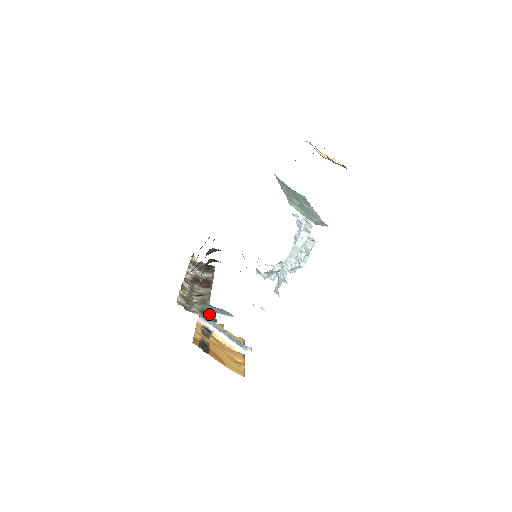
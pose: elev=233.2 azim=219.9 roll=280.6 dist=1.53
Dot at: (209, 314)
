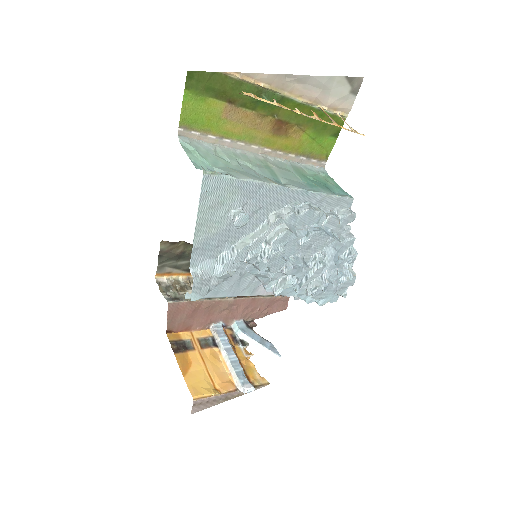
Dot at: (239, 334)
